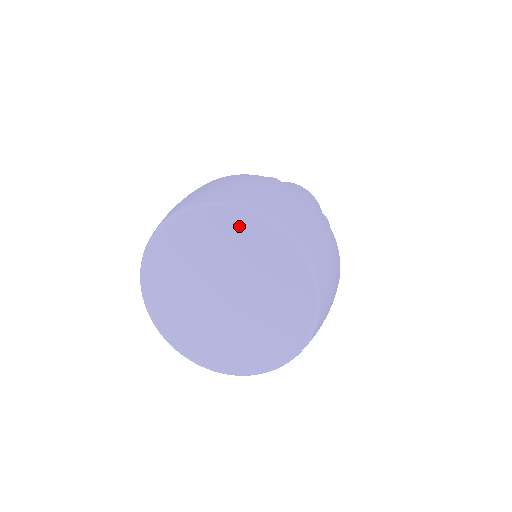
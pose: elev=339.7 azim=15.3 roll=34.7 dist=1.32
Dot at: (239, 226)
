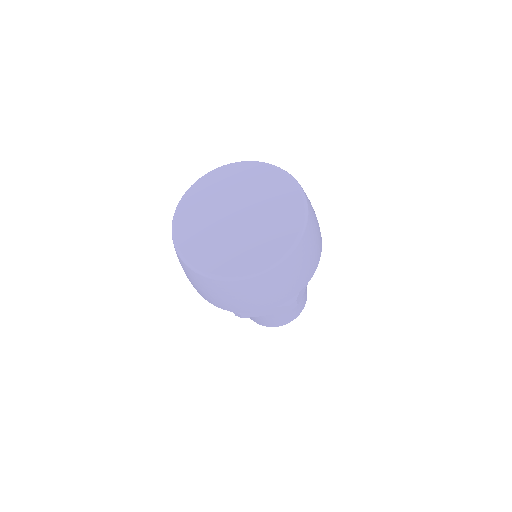
Dot at: (266, 174)
